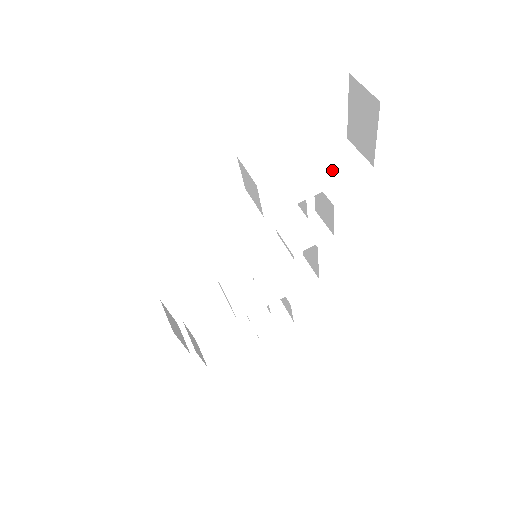
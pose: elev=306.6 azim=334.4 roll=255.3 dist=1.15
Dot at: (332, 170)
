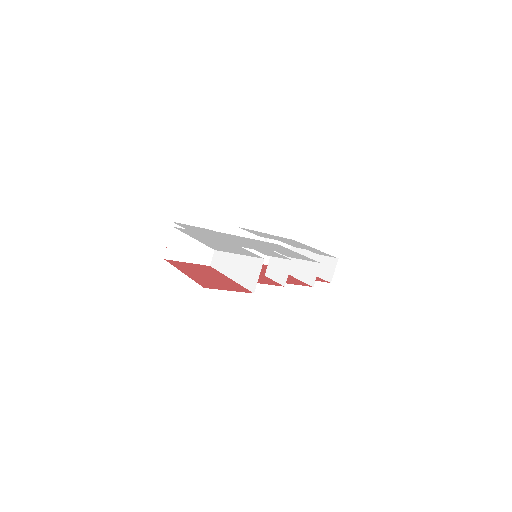
Dot at: (243, 272)
